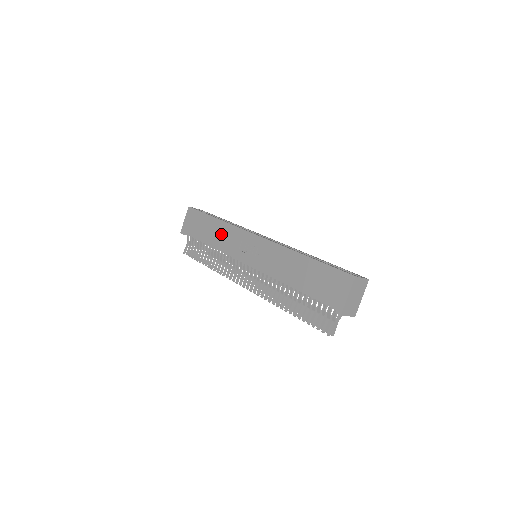
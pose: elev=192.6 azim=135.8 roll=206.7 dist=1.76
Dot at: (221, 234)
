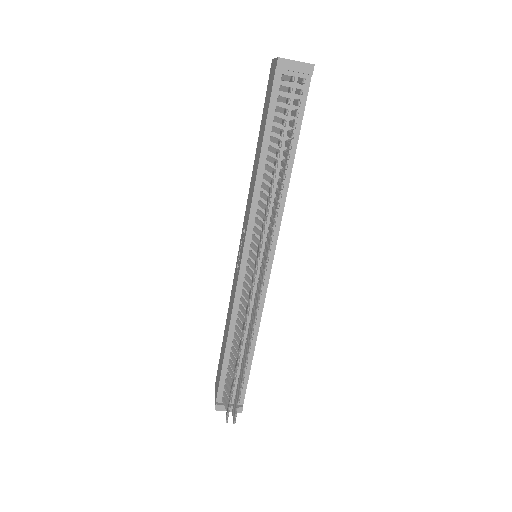
Dot at: (229, 313)
